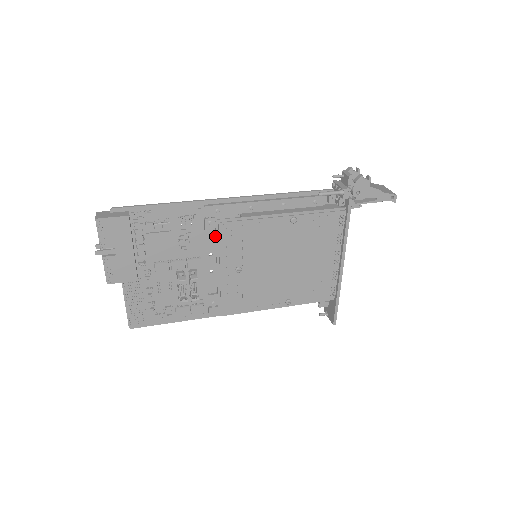
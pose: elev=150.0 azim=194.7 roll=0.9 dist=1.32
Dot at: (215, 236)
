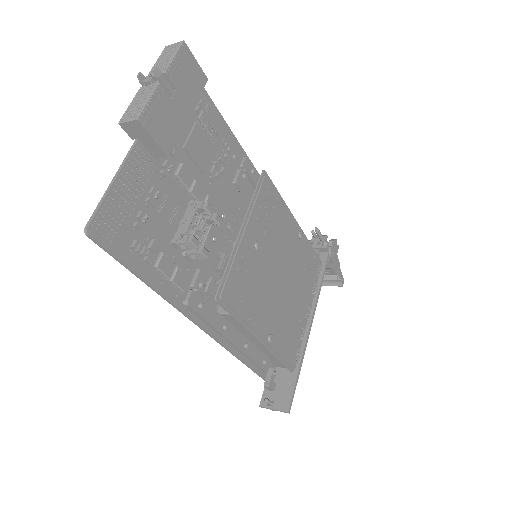
Dot at: (235, 199)
